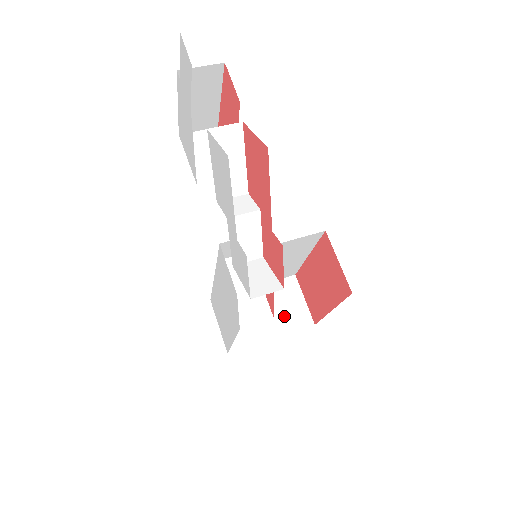
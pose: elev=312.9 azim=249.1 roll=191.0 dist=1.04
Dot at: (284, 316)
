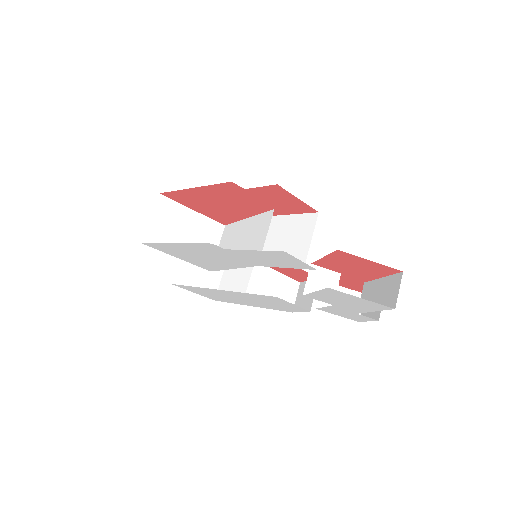
Dot at: occluded
